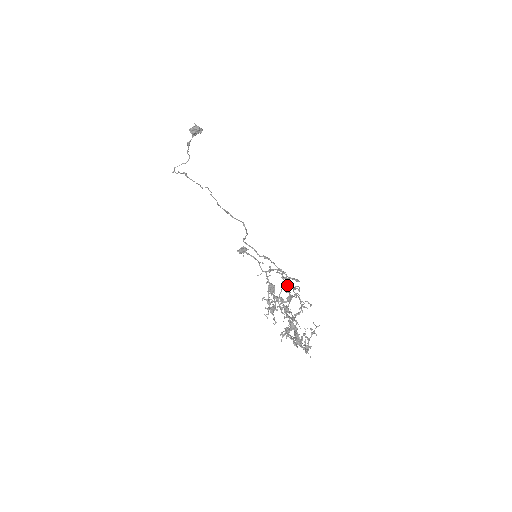
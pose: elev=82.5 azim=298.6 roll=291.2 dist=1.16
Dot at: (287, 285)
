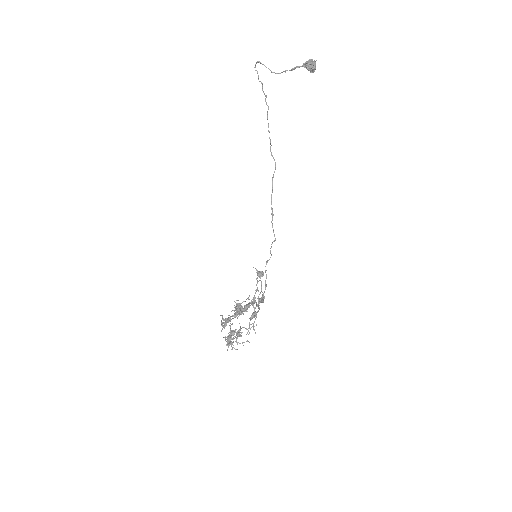
Dot at: occluded
